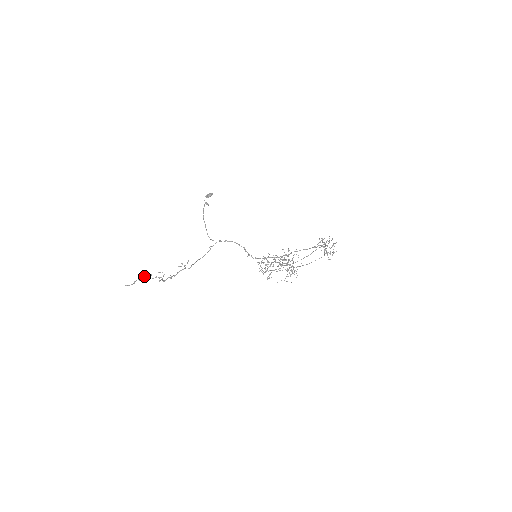
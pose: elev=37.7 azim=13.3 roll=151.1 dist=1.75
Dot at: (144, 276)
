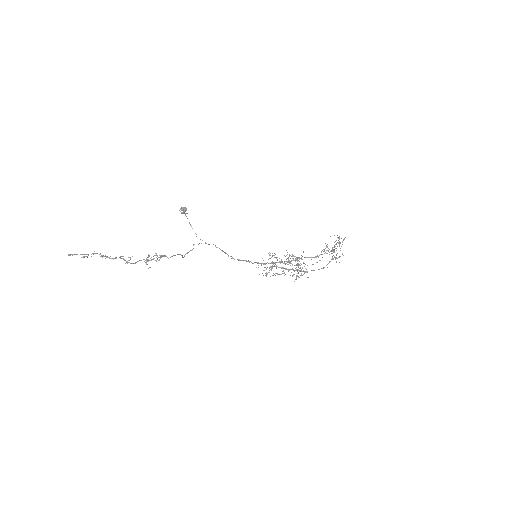
Dot at: occluded
